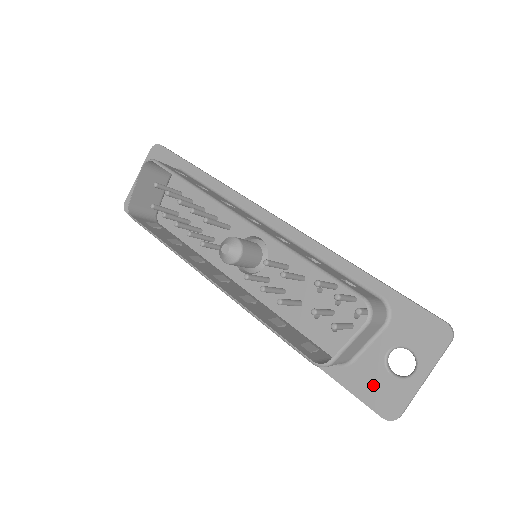
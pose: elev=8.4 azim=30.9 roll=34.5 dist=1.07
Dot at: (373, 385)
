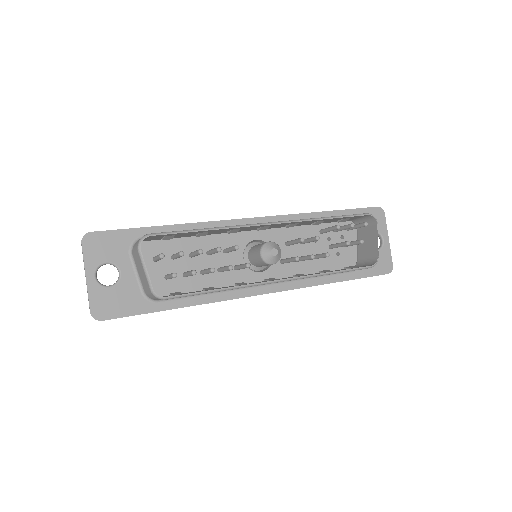
Dot at: occluded
